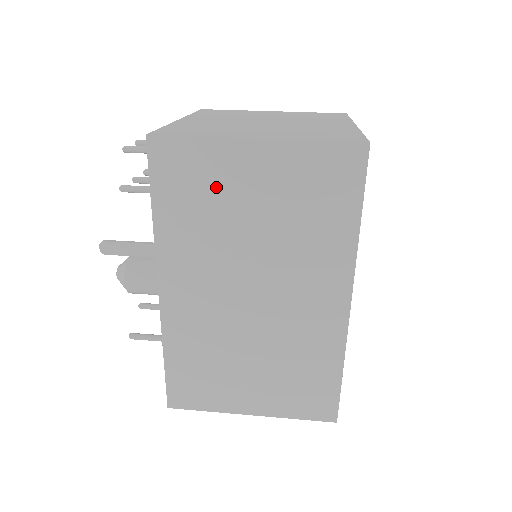
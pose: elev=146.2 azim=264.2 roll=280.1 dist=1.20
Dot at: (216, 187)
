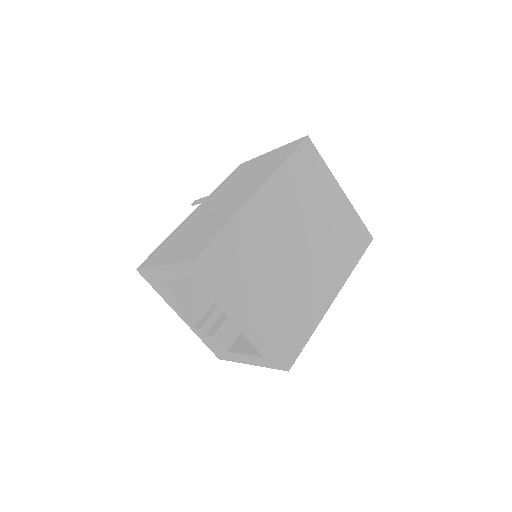
Dot at: (246, 169)
